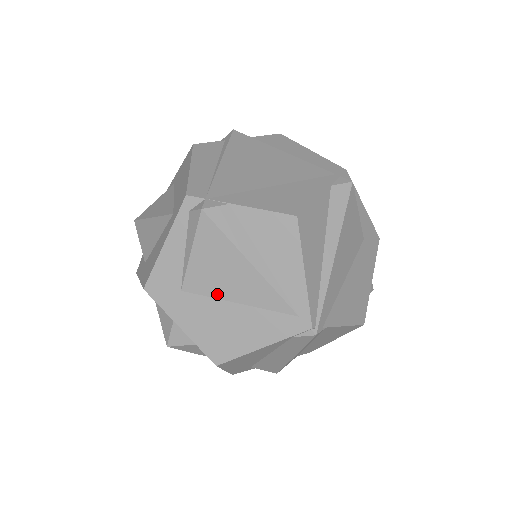
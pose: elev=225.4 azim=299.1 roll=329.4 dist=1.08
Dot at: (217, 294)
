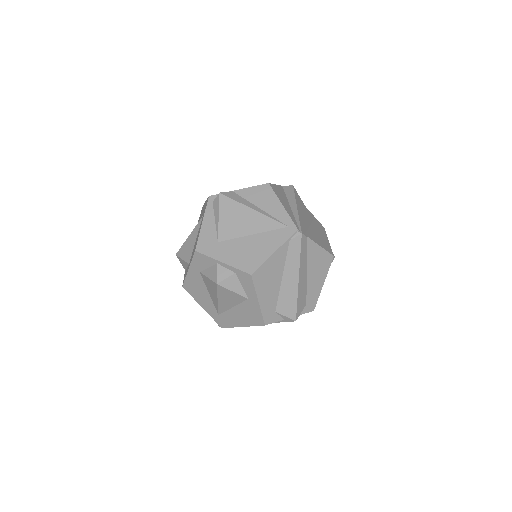
Dot at: (239, 235)
